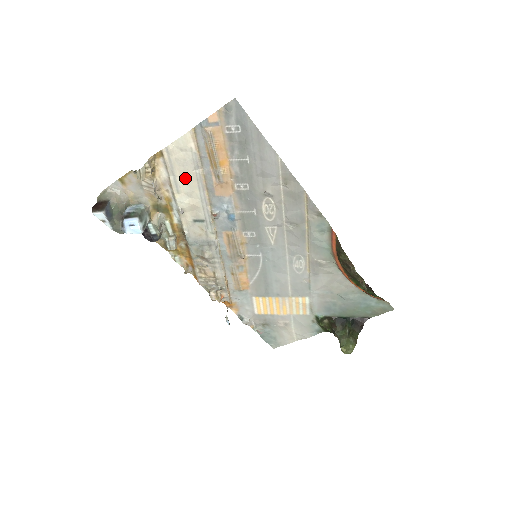
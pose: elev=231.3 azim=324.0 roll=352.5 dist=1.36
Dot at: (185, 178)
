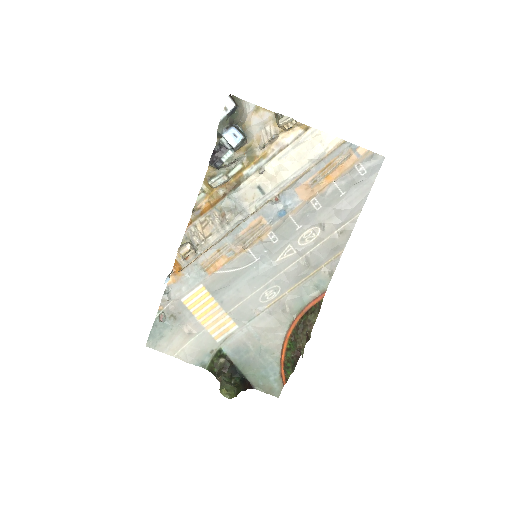
Dot at: (297, 157)
